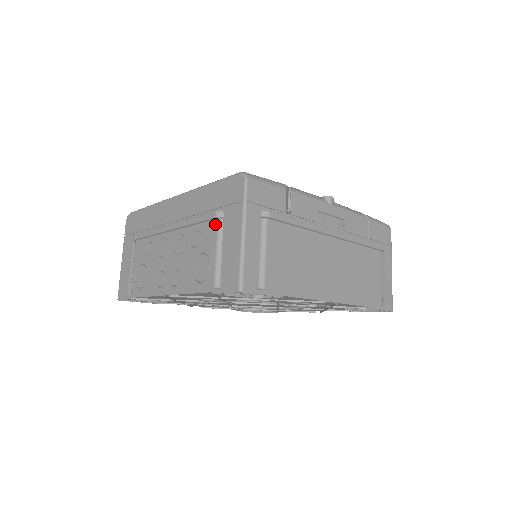
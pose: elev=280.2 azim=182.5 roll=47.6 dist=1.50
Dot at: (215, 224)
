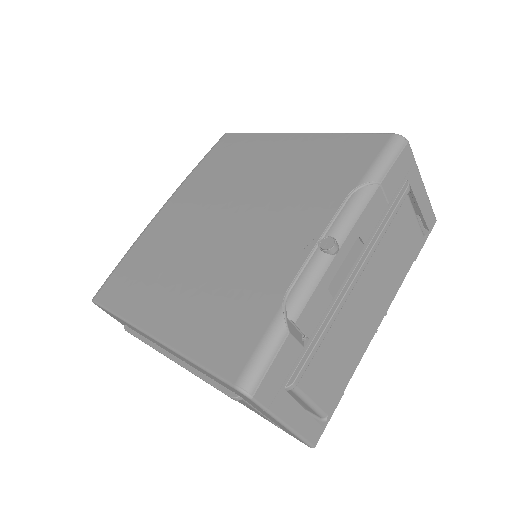
Dot at: occluded
